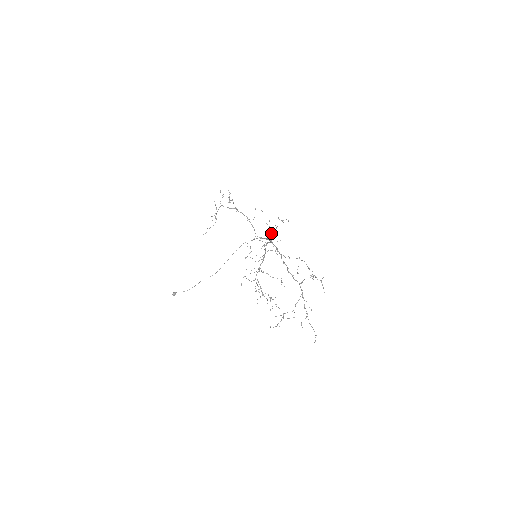
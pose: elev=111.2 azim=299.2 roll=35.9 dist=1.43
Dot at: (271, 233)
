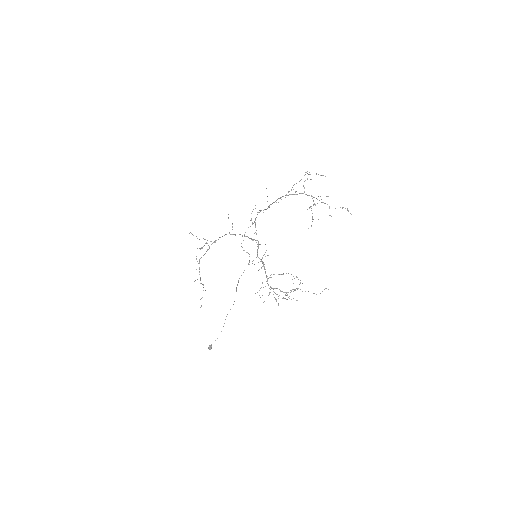
Dot at: occluded
